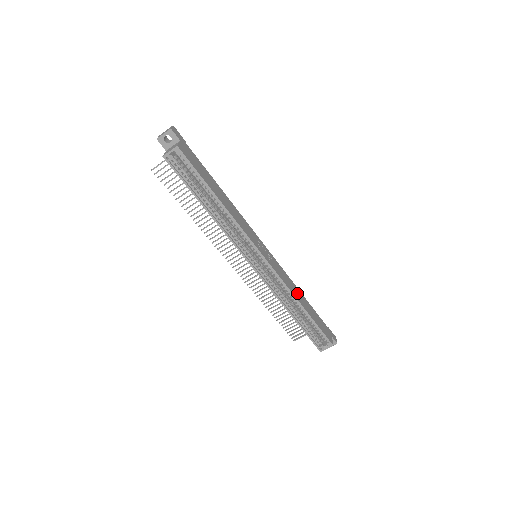
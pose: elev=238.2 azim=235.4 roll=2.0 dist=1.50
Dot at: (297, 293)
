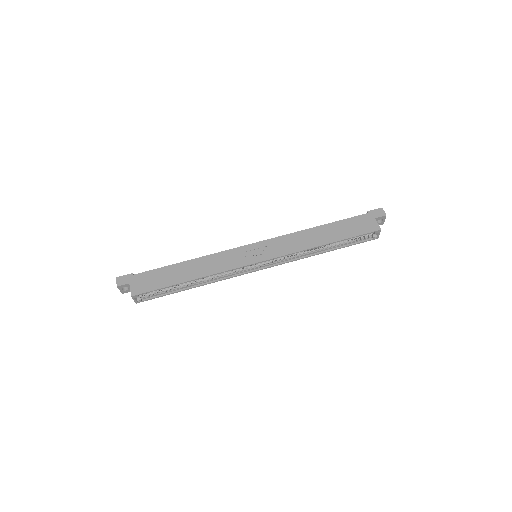
Dot at: (311, 238)
